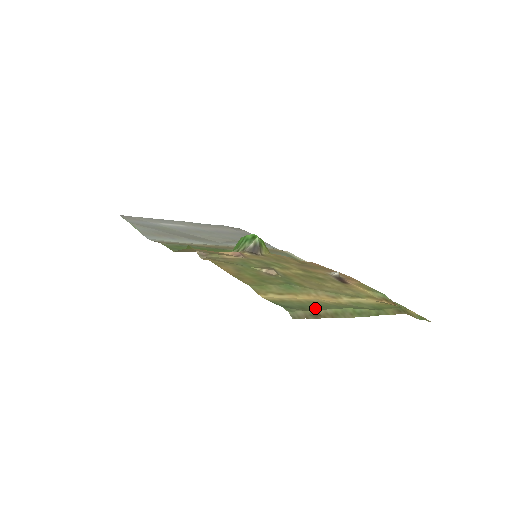
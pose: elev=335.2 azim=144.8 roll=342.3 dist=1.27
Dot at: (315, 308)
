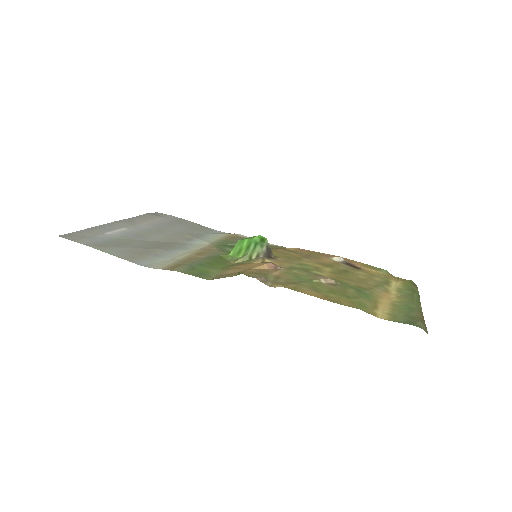
Dot at: (413, 313)
